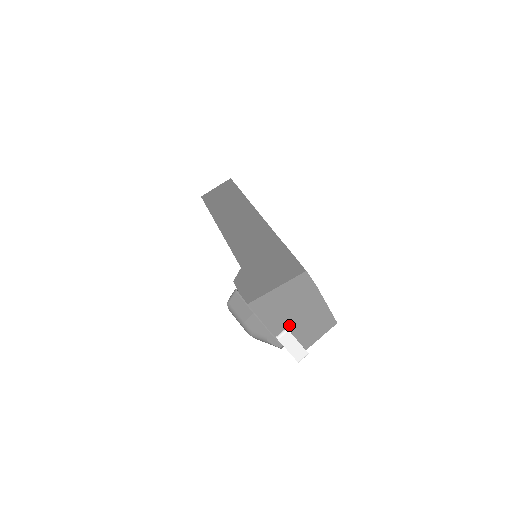
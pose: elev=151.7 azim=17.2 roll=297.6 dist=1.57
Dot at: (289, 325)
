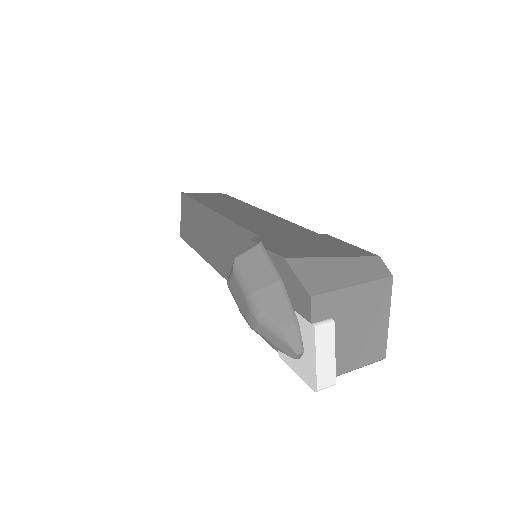
Dot at: (336, 316)
